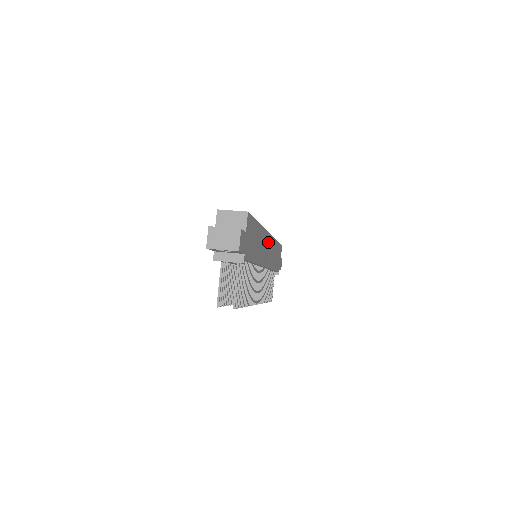
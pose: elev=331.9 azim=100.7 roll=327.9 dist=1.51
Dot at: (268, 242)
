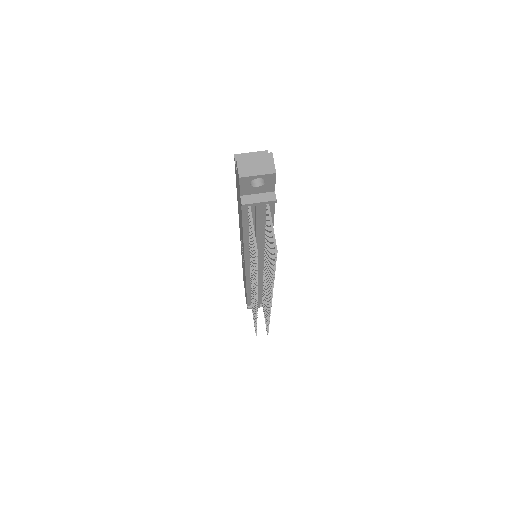
Dot at: occluded
